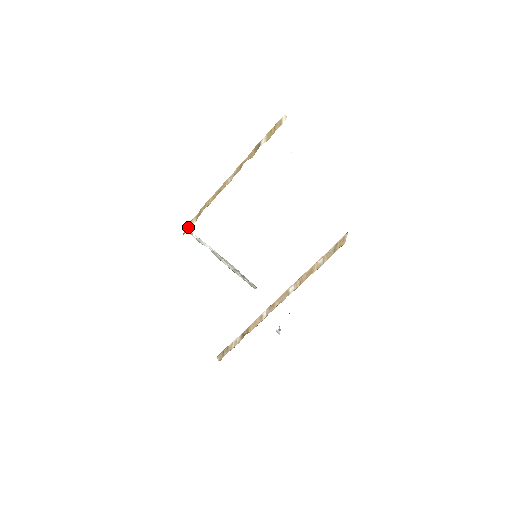
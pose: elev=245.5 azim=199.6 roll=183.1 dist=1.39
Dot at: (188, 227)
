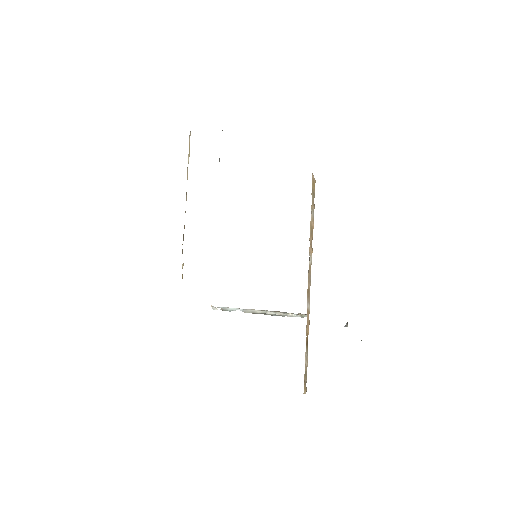
Dot at: (182, 274)
